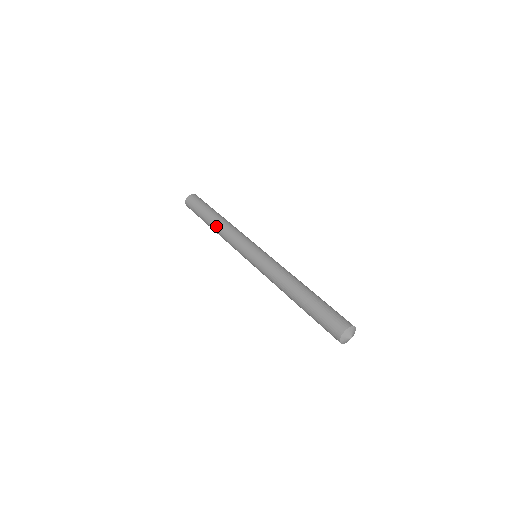
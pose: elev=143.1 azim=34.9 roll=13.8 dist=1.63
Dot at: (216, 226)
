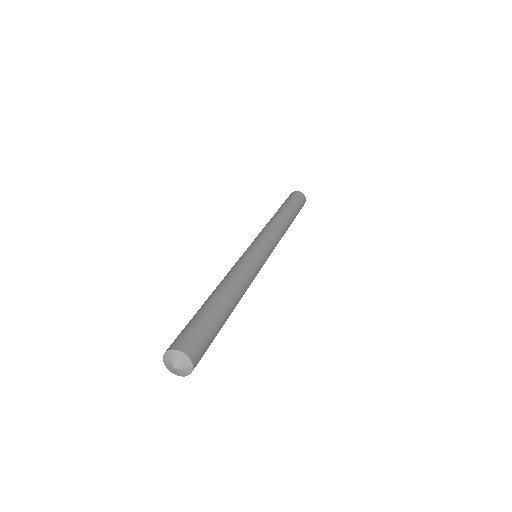
Dot at: occluded
